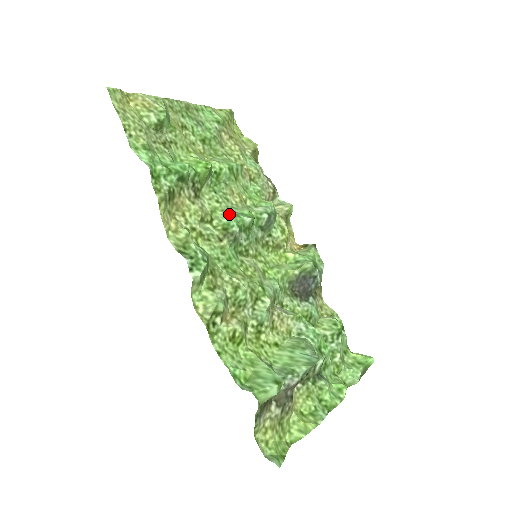
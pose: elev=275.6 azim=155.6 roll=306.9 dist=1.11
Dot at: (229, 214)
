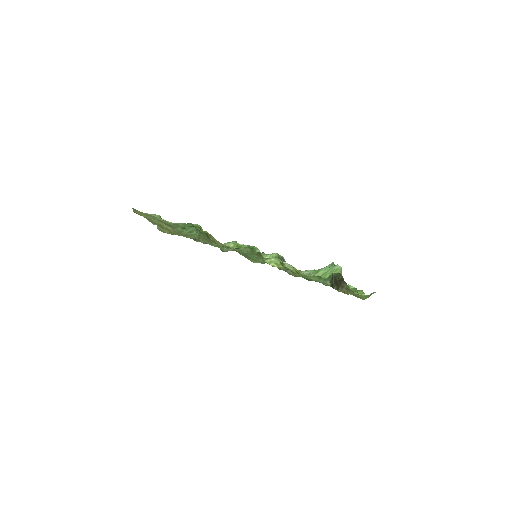
Dot at: (228, 243)
